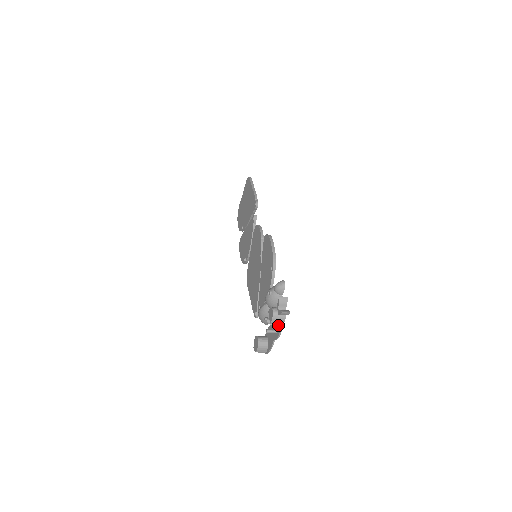
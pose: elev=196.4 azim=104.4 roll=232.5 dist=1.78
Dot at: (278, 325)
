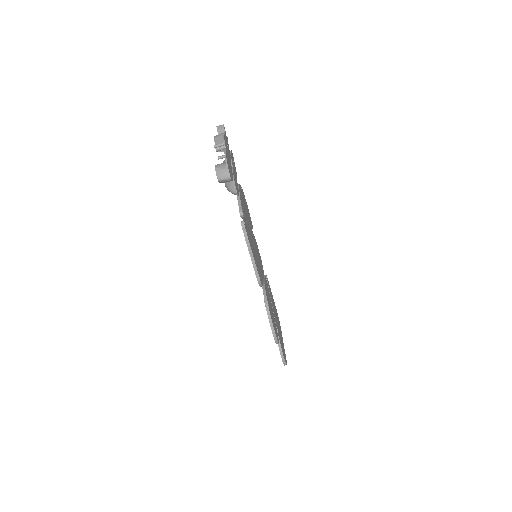
Dot at: (220, 136)
